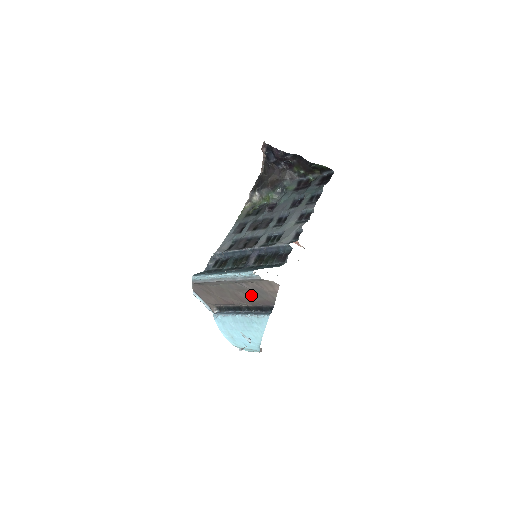
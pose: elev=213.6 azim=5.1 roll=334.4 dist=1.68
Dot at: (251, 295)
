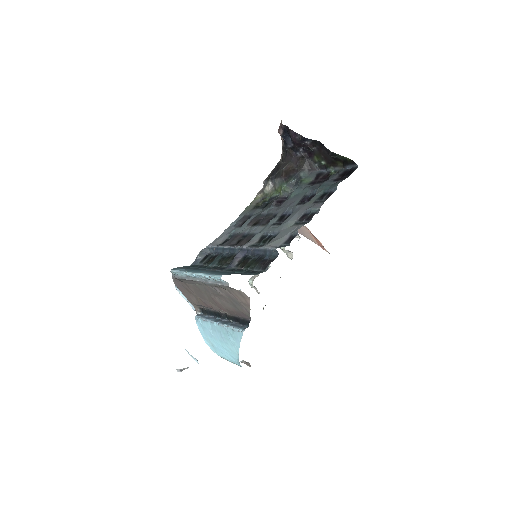
Dot at: (227, 303)
